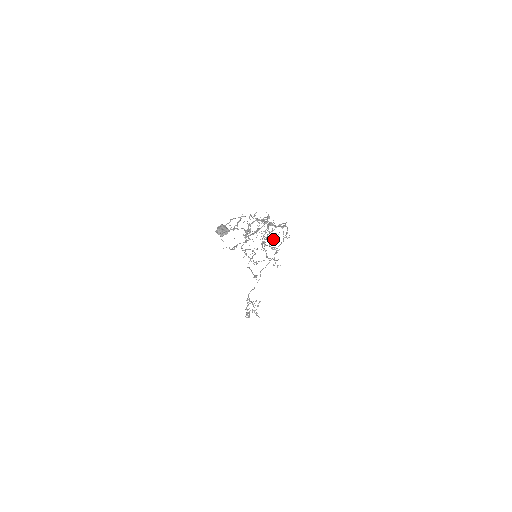
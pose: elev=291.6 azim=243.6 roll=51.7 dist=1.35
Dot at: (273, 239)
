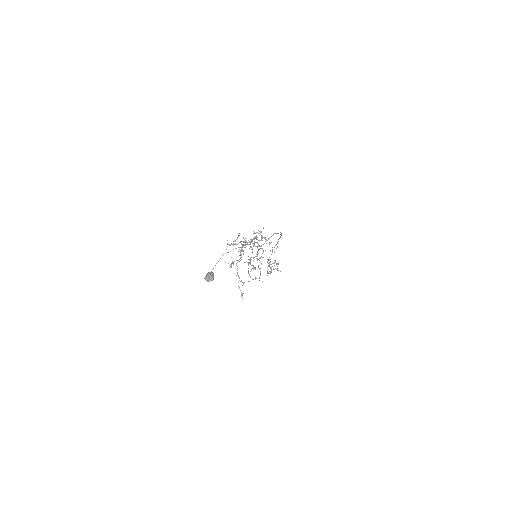
Dot at: (262, 253)
